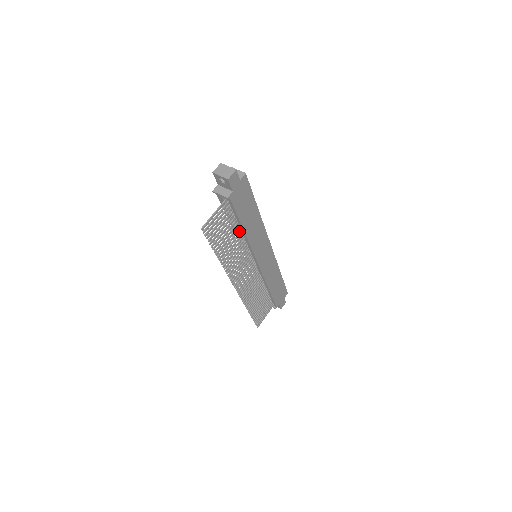
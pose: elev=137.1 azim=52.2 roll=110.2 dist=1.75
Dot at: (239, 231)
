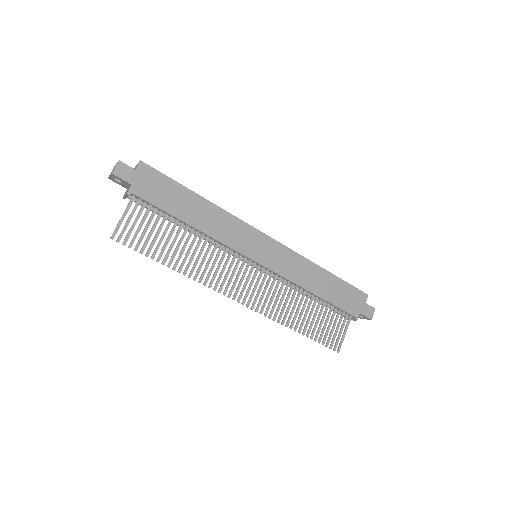
Dot at: (194, 231)
